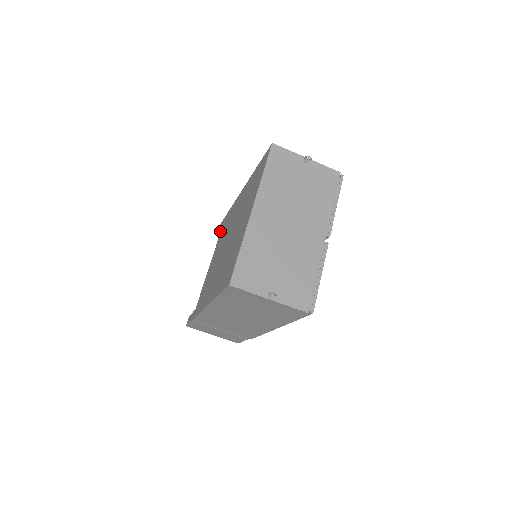
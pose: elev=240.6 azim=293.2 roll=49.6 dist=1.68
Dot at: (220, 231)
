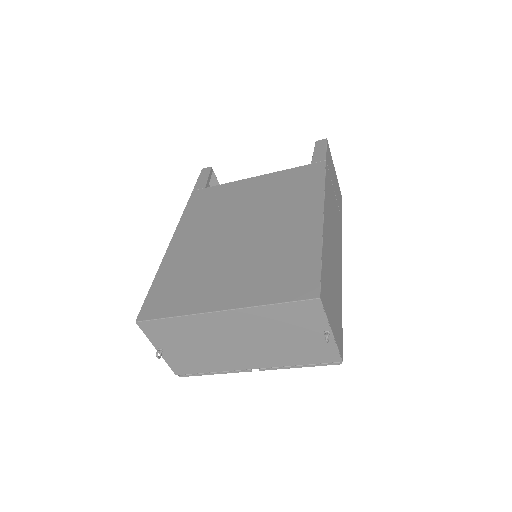
Dot at: (314, 152)
